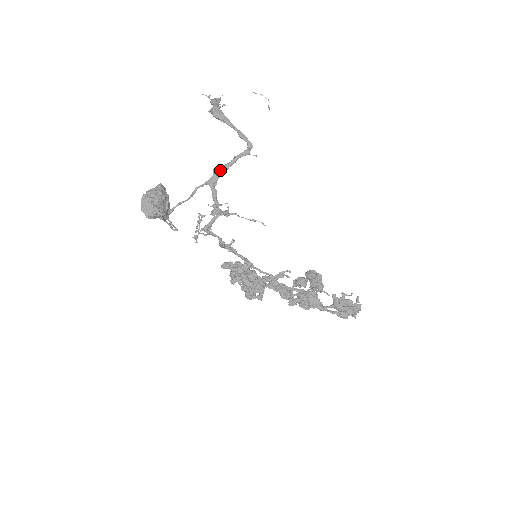
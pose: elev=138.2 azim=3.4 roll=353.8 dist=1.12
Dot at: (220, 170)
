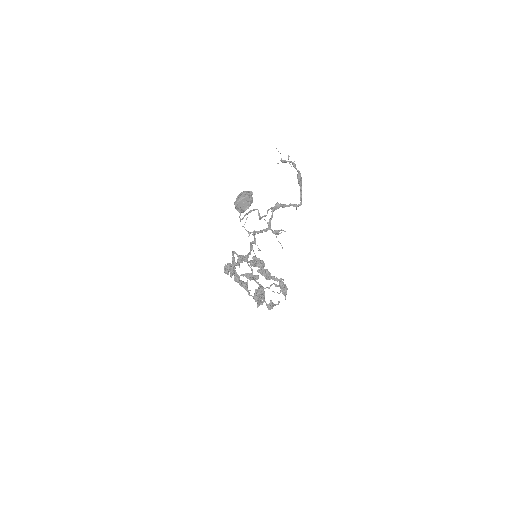
Dot at: (281, 206)
